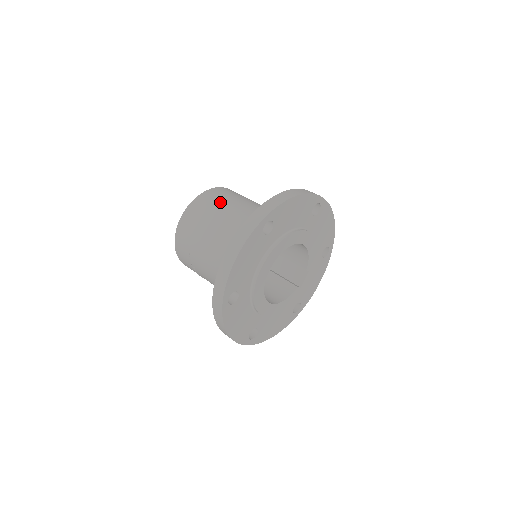
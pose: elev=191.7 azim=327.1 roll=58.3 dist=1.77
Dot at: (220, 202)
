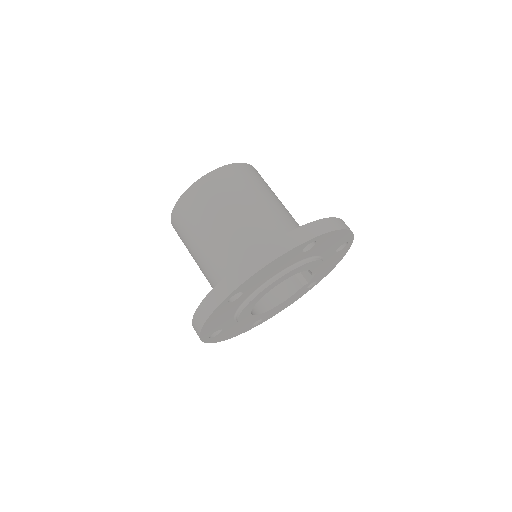
Dot at: (206, 210)
